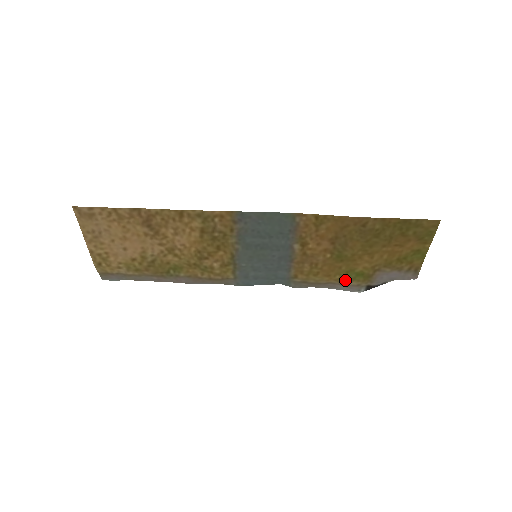
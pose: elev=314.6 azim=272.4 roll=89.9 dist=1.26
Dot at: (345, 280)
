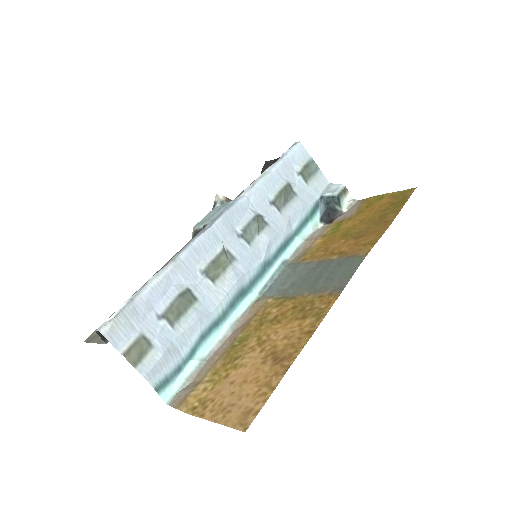
Dot at: (327, 234)
